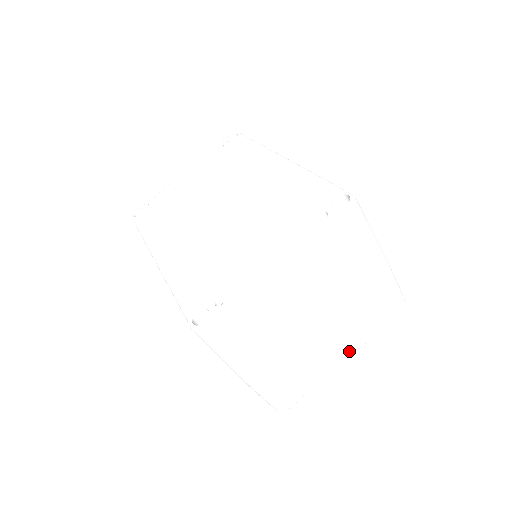
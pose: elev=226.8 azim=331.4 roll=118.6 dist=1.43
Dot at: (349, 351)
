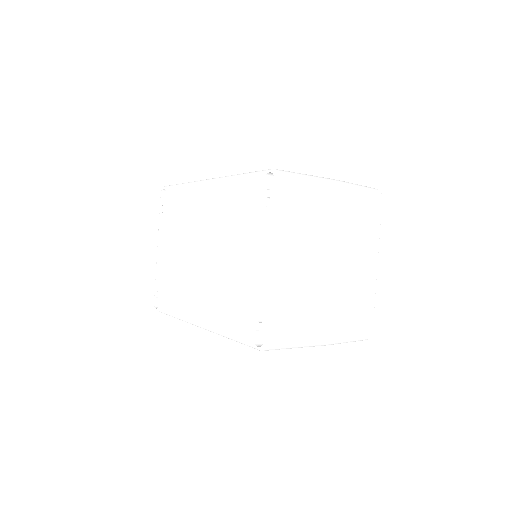
Dot at: (373, 258)
